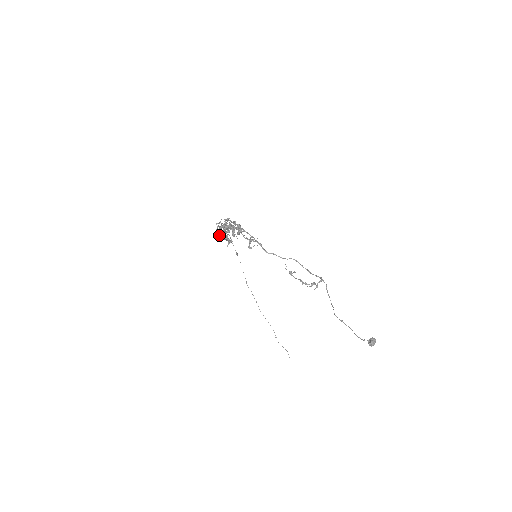
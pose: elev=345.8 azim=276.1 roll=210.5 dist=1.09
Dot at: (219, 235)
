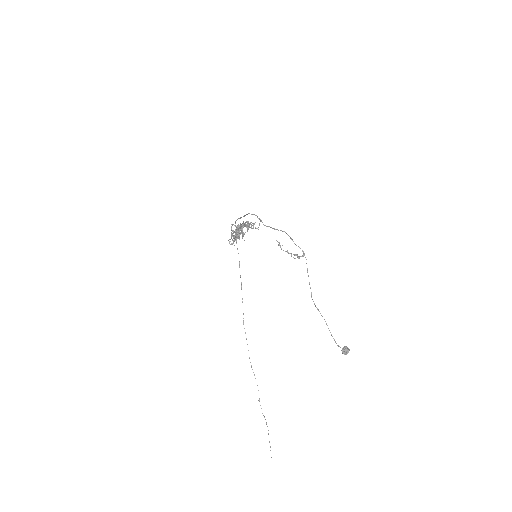
Dot at: (231, 237)
